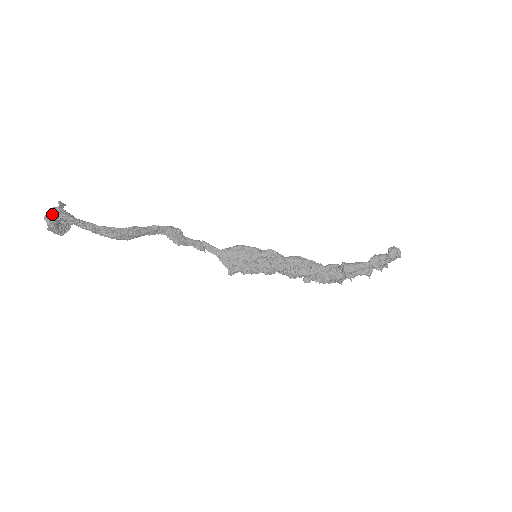
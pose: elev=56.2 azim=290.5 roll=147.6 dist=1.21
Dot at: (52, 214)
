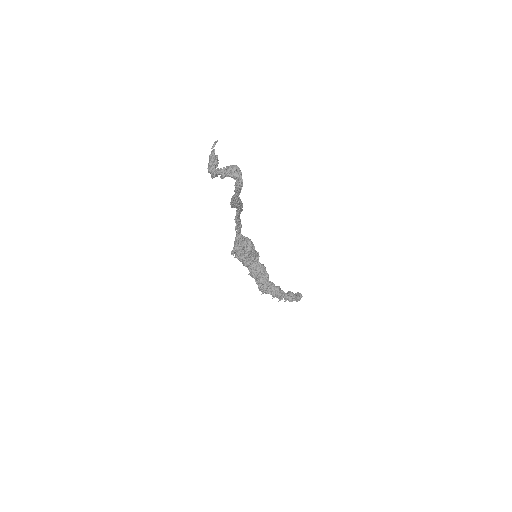
Dot at: (235, 172)
